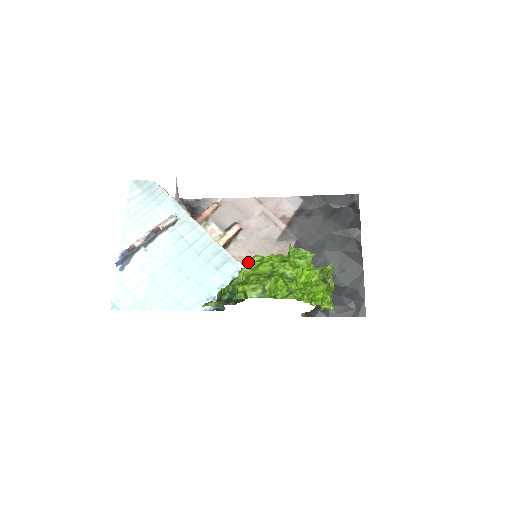
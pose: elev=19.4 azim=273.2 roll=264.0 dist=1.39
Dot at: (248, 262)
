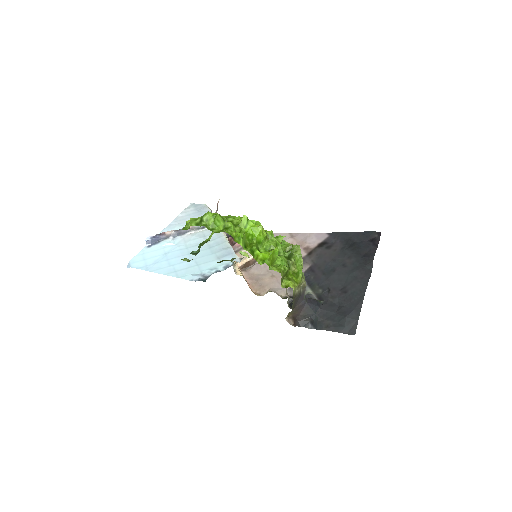
Dot at: occluded
